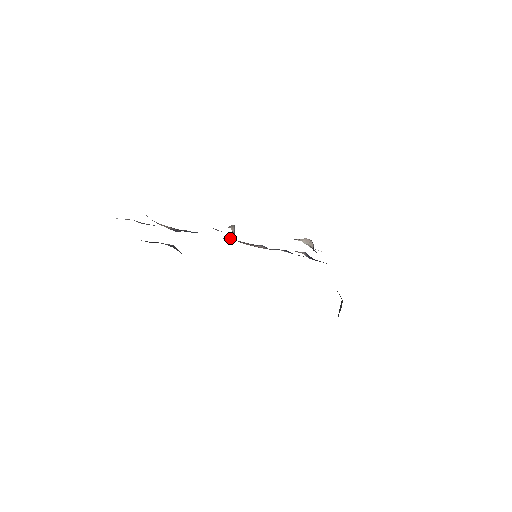
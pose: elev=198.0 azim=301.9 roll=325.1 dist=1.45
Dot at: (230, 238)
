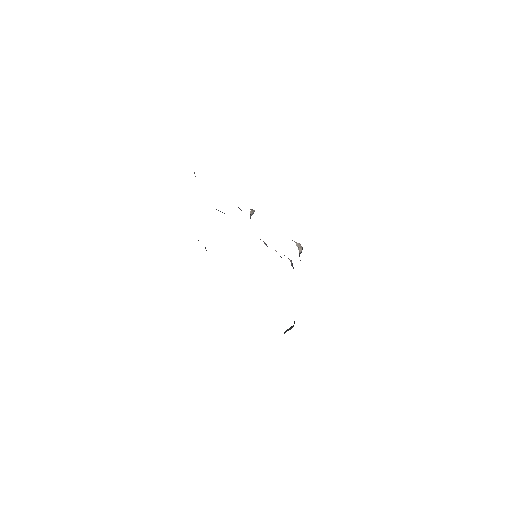
Dot at: occluded
